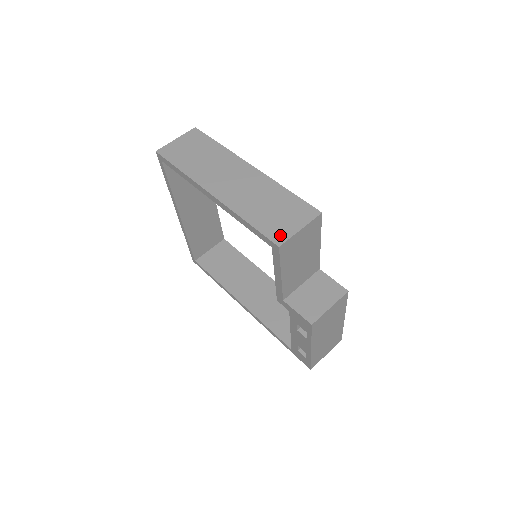
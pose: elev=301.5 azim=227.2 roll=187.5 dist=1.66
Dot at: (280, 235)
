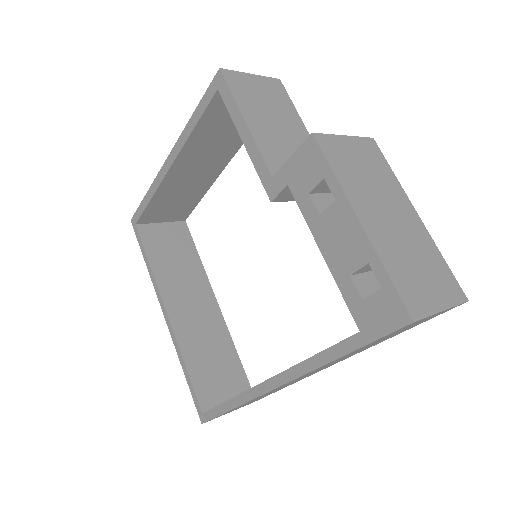
Dot at: occluded
